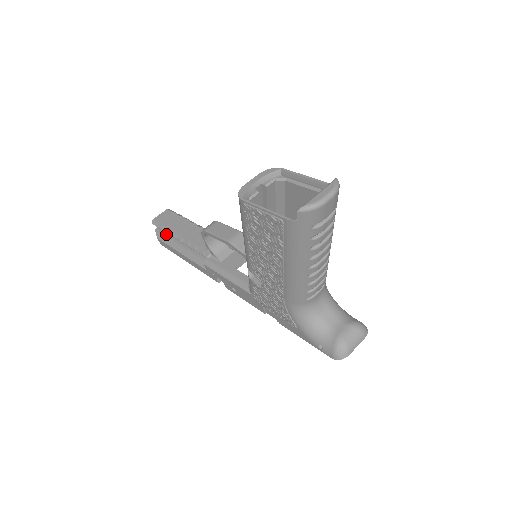
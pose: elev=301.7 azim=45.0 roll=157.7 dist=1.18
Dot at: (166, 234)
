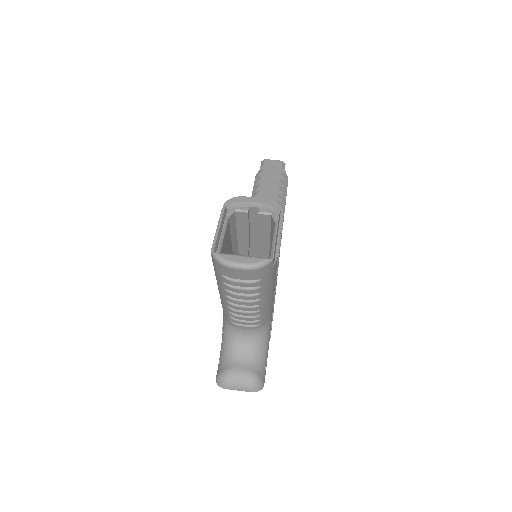
Dot at: occluded
